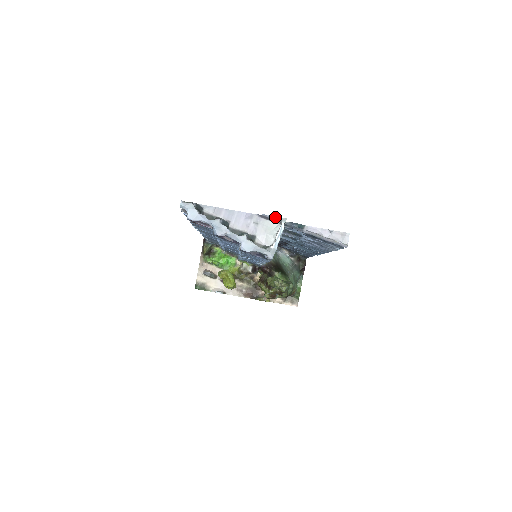
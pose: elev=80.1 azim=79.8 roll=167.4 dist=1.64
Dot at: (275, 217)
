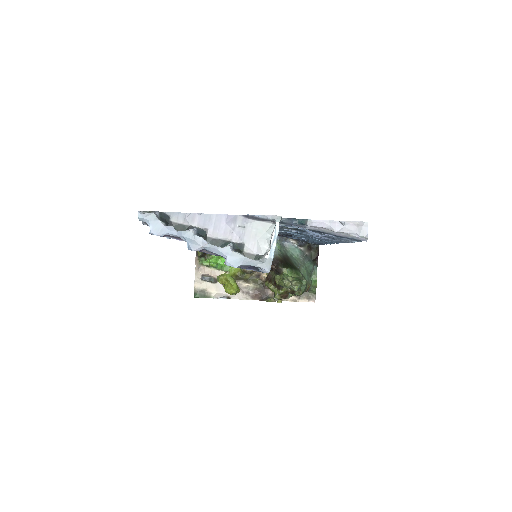
Dot at: (265, 216)
